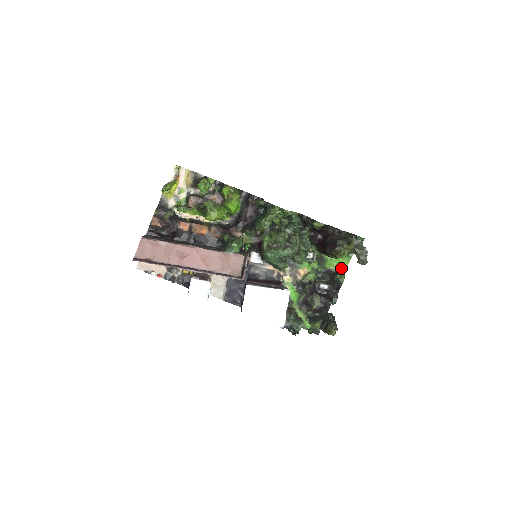
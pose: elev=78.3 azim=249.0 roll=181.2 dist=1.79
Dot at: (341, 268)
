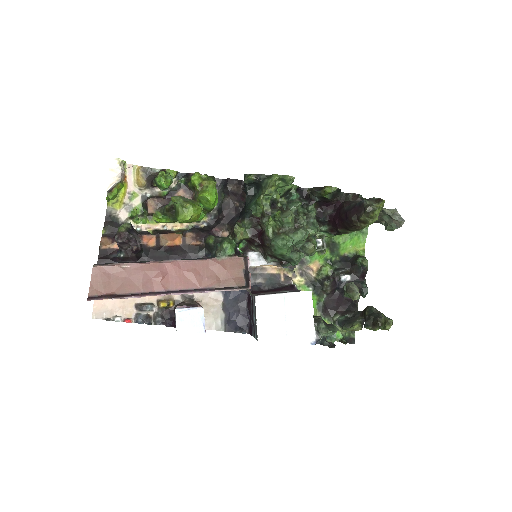
Dot at: (358, 250)
